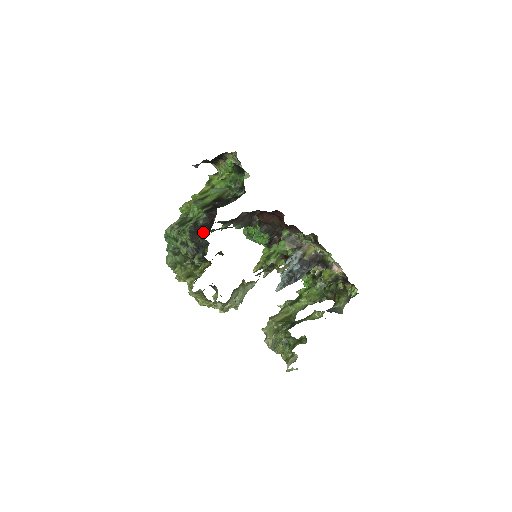
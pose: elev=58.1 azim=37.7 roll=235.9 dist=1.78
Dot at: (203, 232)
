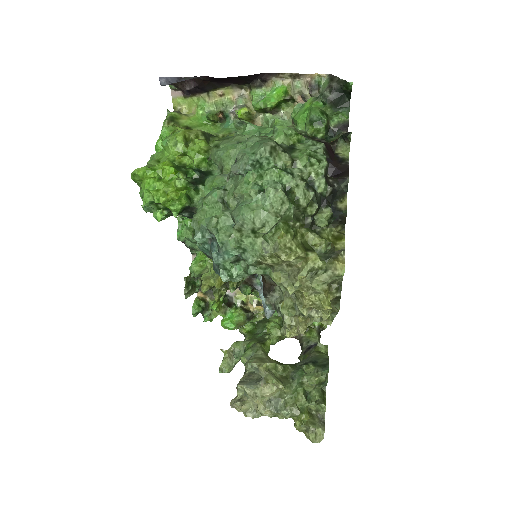
Dot at: occluded
